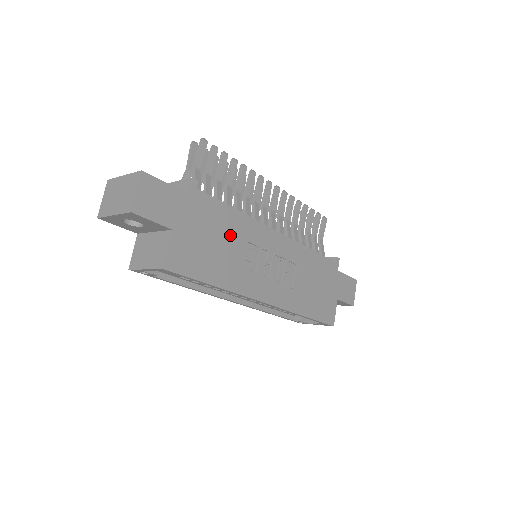
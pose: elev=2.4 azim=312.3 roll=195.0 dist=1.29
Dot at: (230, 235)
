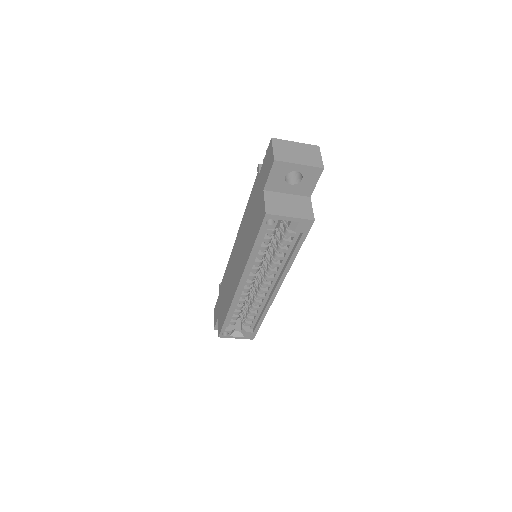
Dot at: occluded
